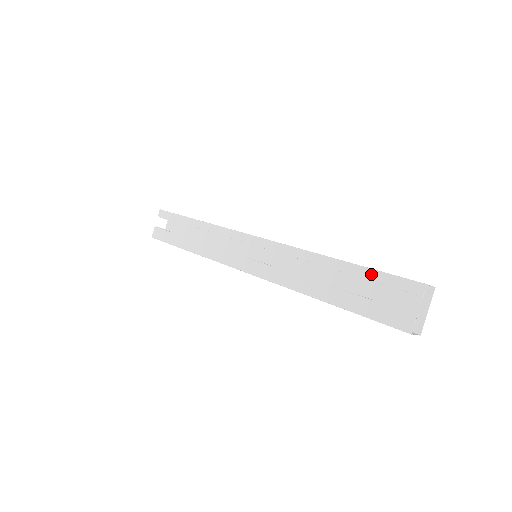
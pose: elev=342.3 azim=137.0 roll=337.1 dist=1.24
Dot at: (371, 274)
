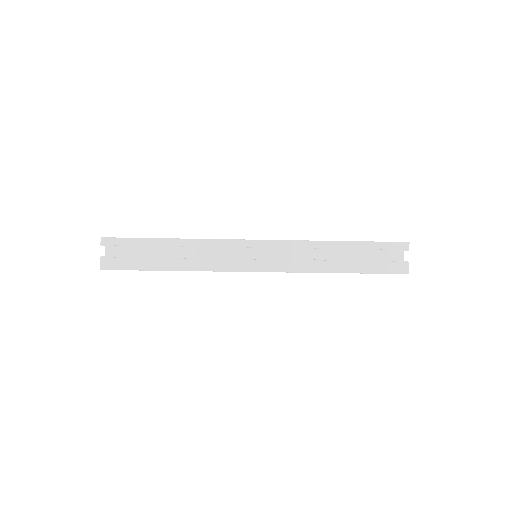
Dot at: (372, 245)
